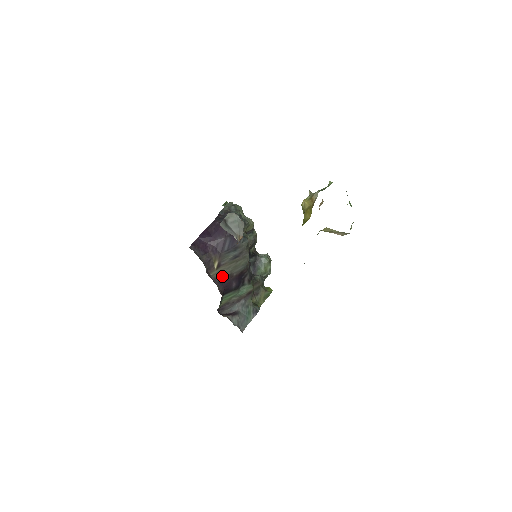
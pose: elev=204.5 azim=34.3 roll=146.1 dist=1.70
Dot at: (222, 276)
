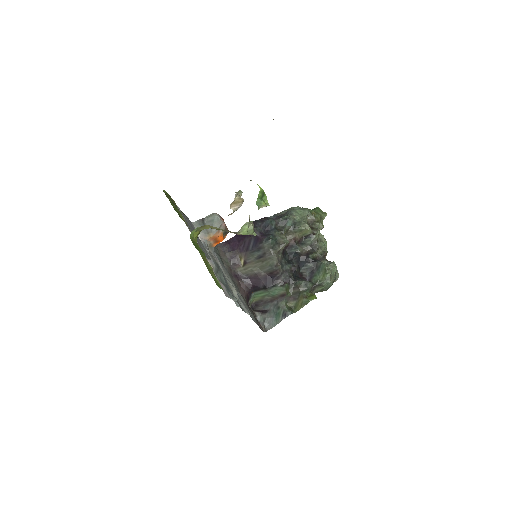
Dot at: (249, 273)
